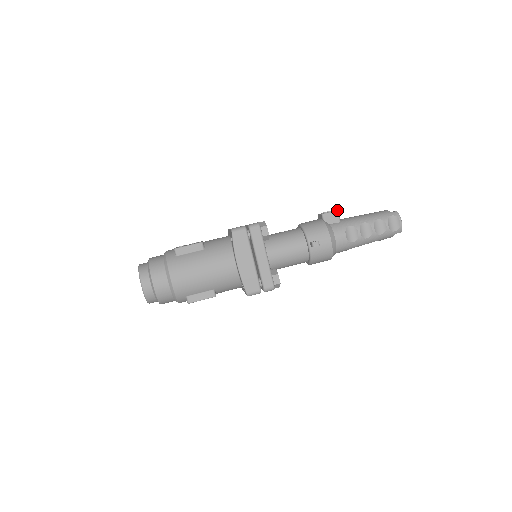
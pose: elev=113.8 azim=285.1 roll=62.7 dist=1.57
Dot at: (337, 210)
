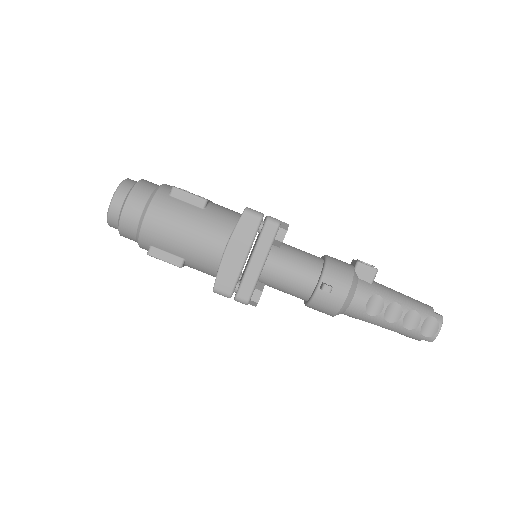
Dot at: (377, 269)
